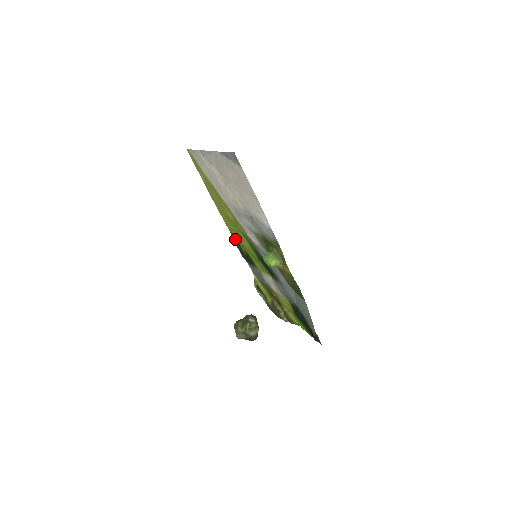
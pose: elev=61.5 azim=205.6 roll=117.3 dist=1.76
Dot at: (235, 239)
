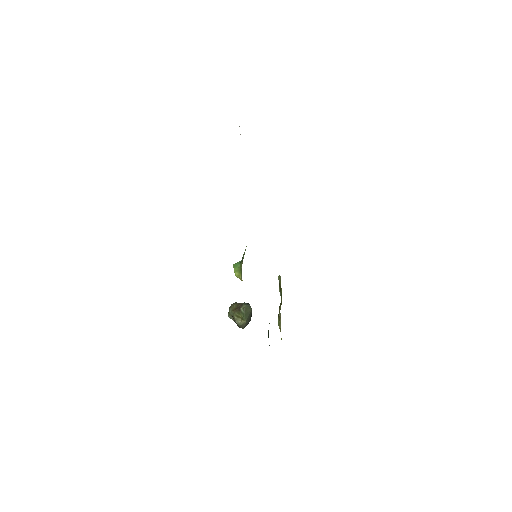
Dot at: occluded
